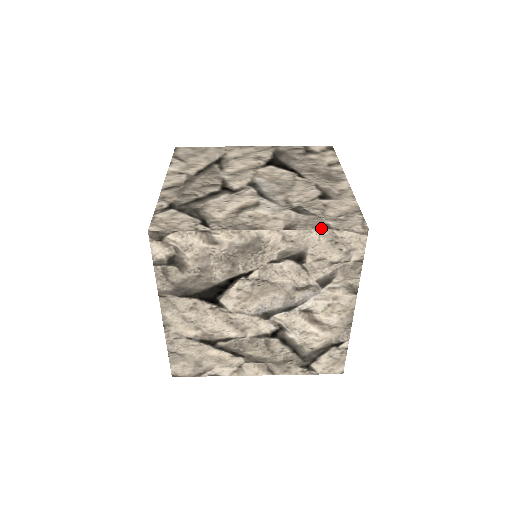
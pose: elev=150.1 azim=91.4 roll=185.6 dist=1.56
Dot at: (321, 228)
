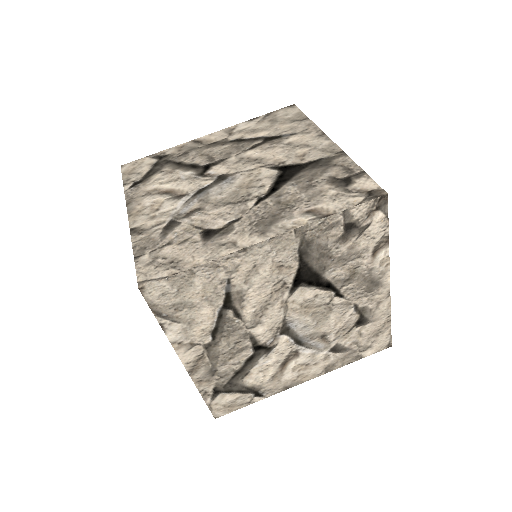
Dot at: (354, 361)
